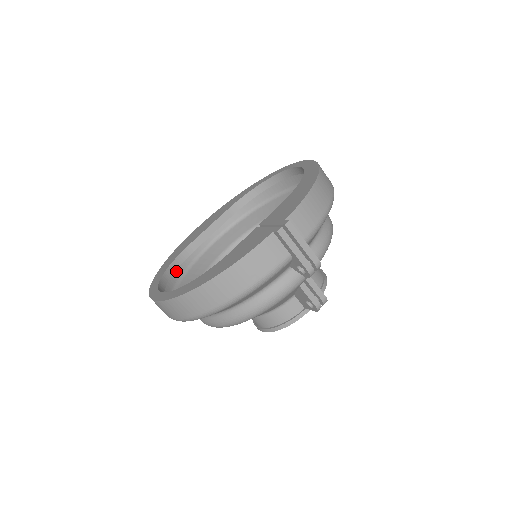
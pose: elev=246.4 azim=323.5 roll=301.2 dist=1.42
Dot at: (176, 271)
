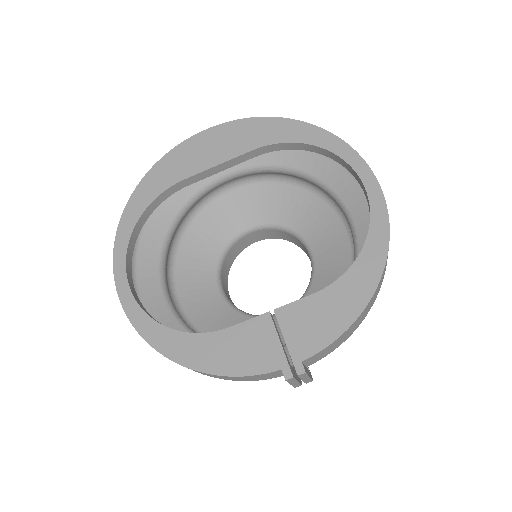
Dot at: occluded
